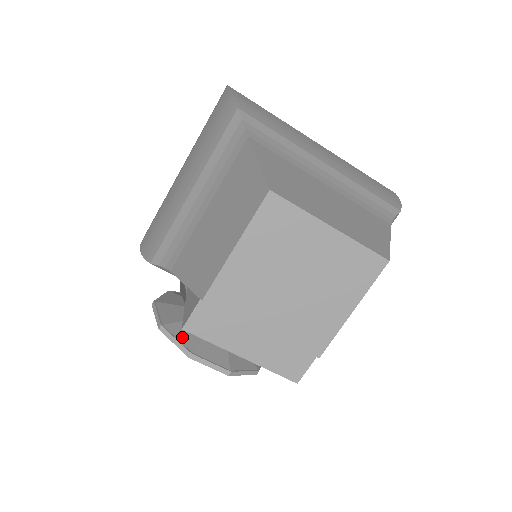
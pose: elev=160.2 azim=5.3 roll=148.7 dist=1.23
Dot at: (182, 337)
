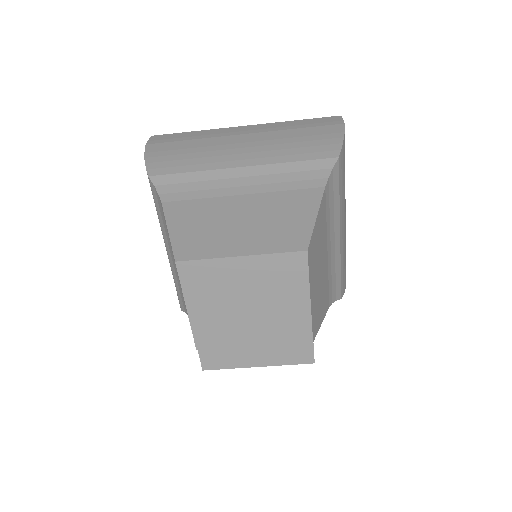
Dot at: occluded
